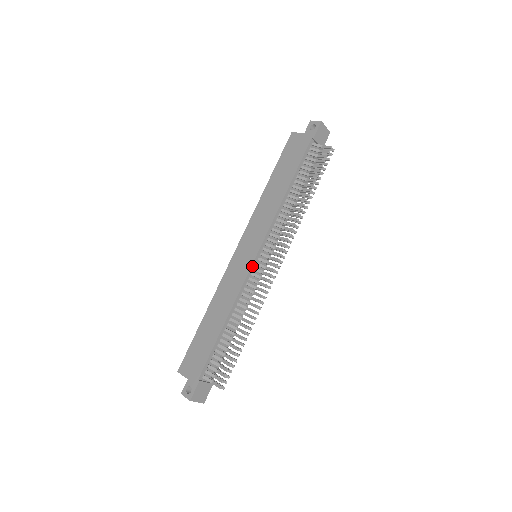
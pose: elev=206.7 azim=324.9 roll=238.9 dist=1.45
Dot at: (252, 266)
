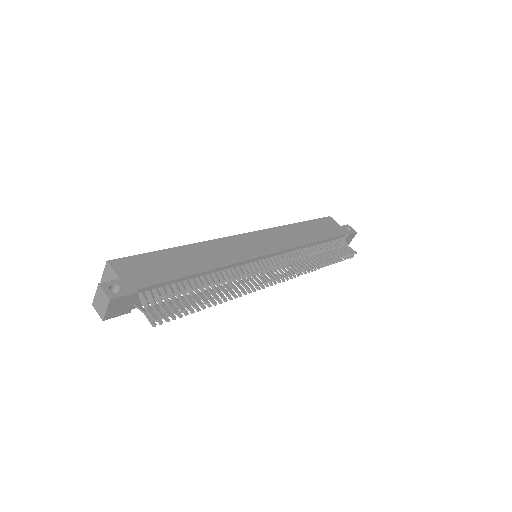
Dot at: (258, 258)
